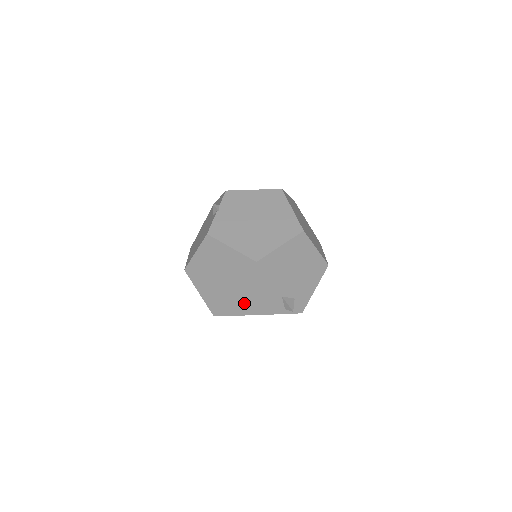
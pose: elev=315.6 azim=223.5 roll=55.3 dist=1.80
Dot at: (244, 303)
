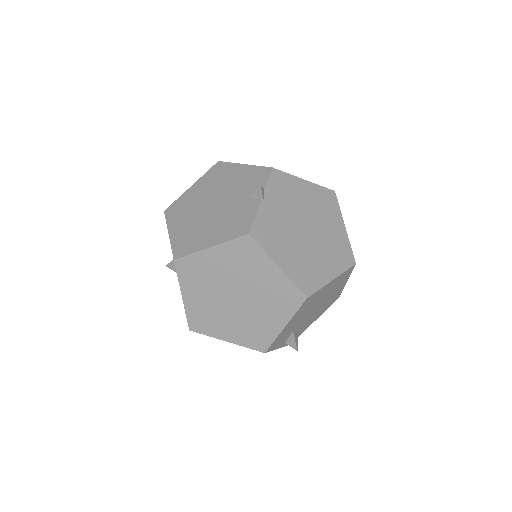
Dot at: (252, 334)
